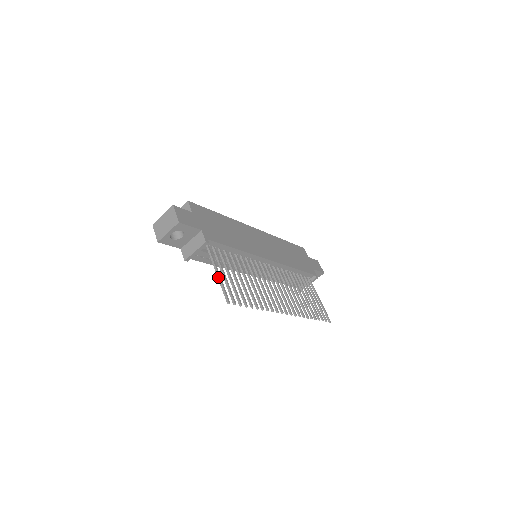
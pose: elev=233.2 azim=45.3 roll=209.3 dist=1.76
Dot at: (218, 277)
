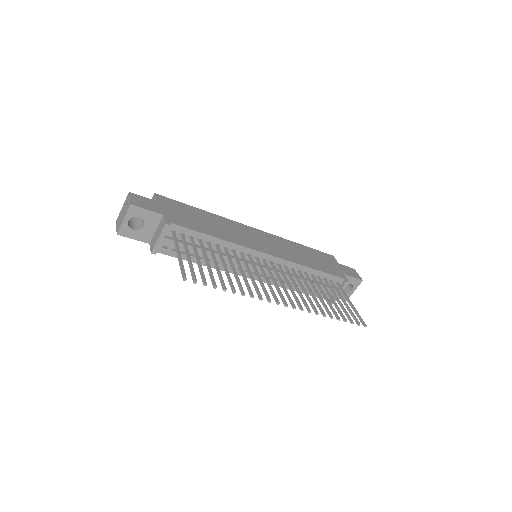
Dot at: (178, 257)
